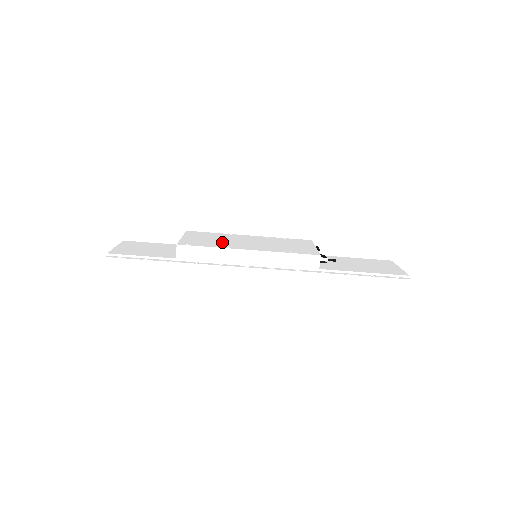
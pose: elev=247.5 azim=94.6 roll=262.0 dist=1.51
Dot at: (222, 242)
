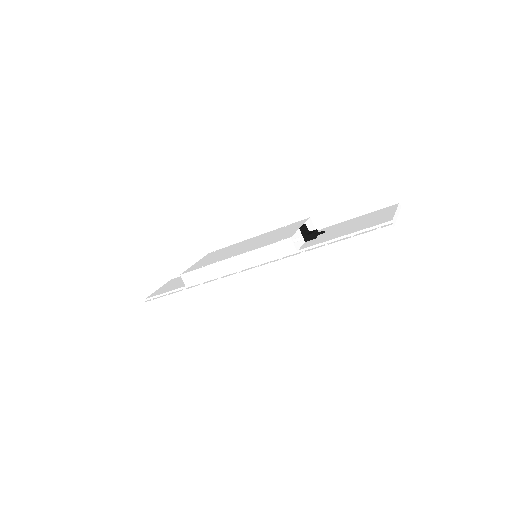
Dot at: (220, 256)
